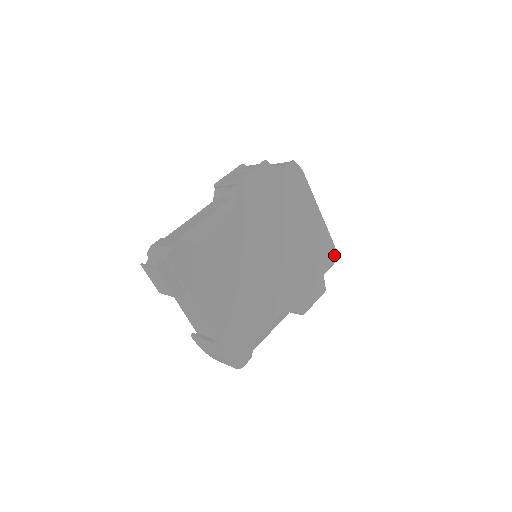
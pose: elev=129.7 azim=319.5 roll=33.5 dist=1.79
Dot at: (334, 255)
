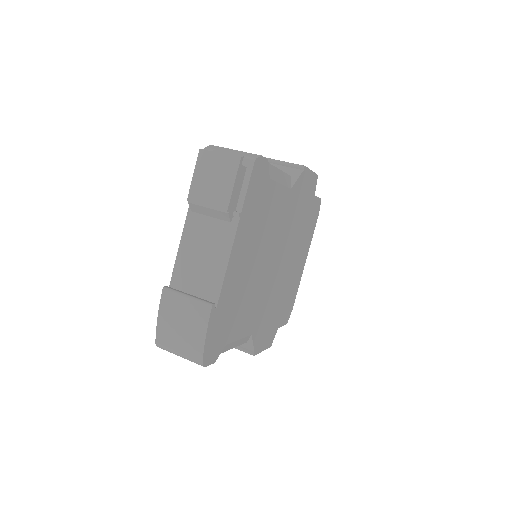
Dot at: (289, 316)
